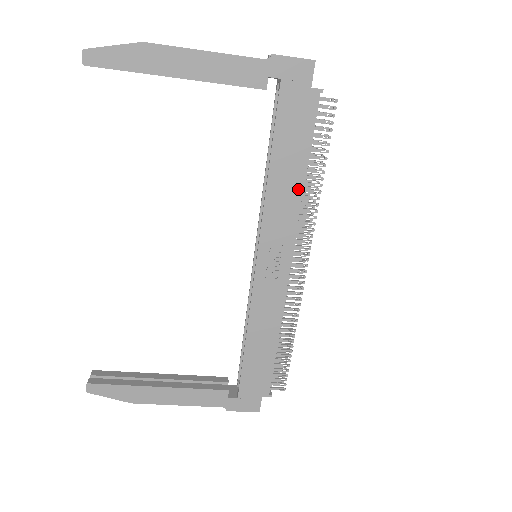
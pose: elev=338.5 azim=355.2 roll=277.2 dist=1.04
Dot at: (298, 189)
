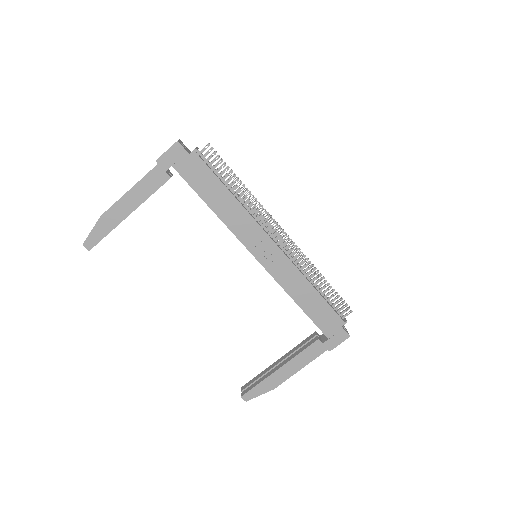
Dot at: (237, 205)
